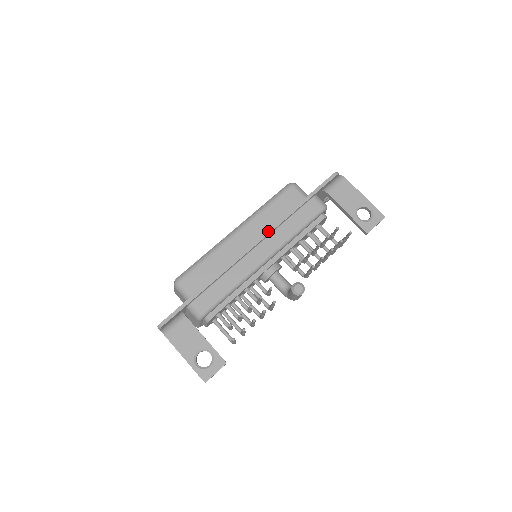
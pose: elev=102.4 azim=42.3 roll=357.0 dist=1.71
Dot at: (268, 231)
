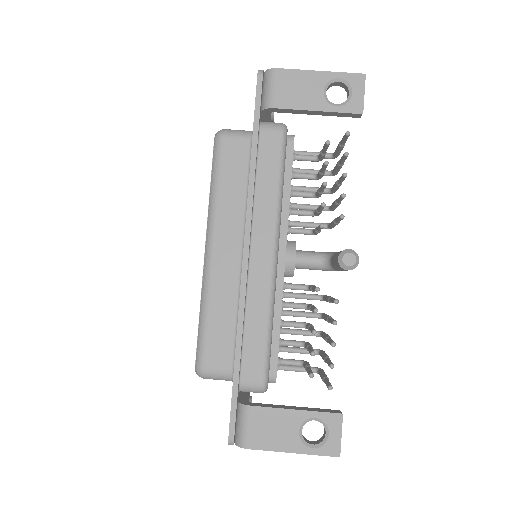
Dot at: (247, 220)
